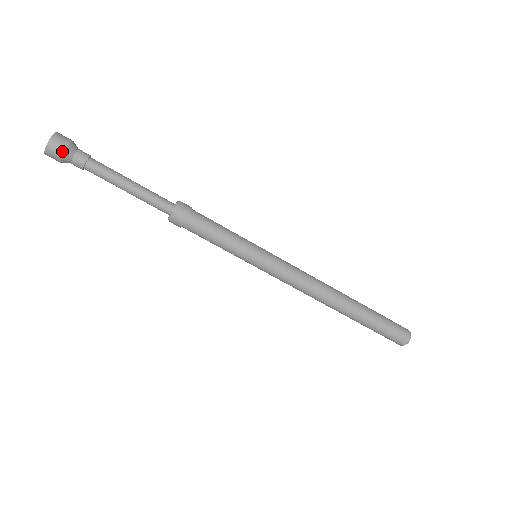
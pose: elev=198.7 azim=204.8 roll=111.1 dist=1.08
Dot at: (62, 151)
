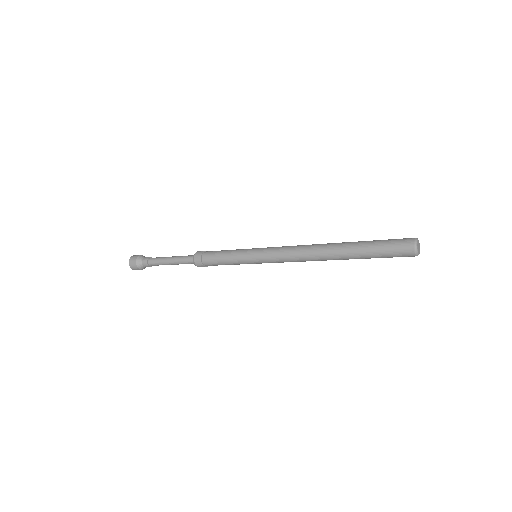
Dot at: (135, 264)
